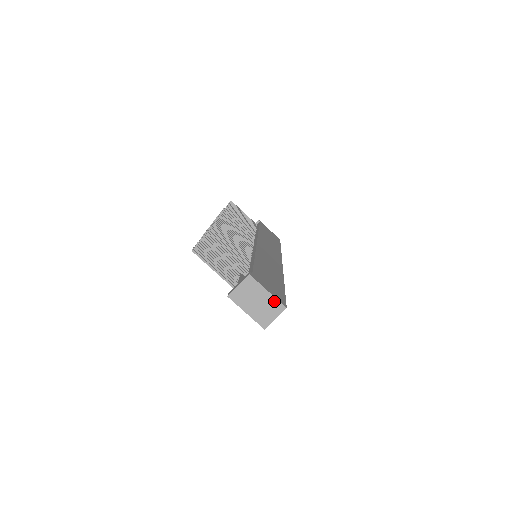
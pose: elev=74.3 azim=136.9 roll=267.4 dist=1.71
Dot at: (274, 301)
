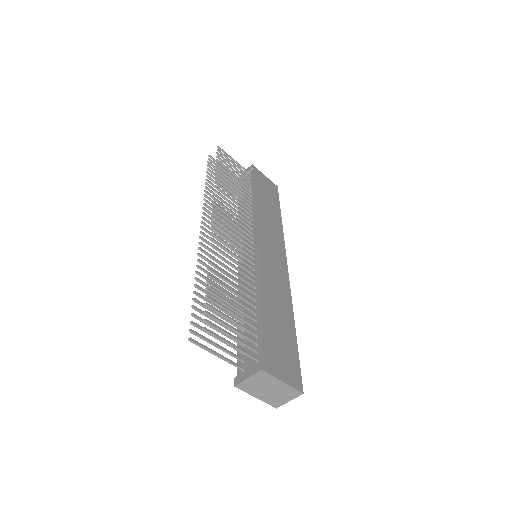
Dot at: (289, 389)
